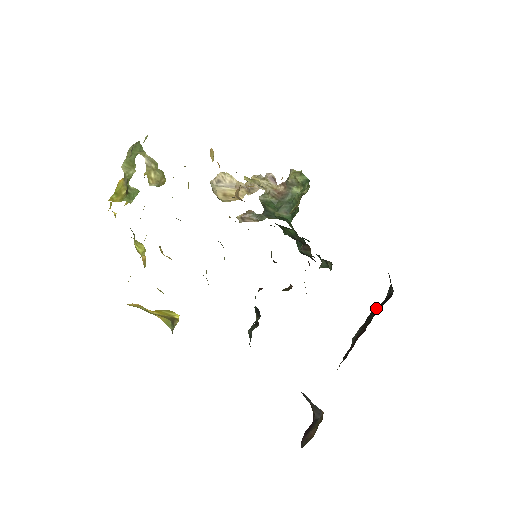
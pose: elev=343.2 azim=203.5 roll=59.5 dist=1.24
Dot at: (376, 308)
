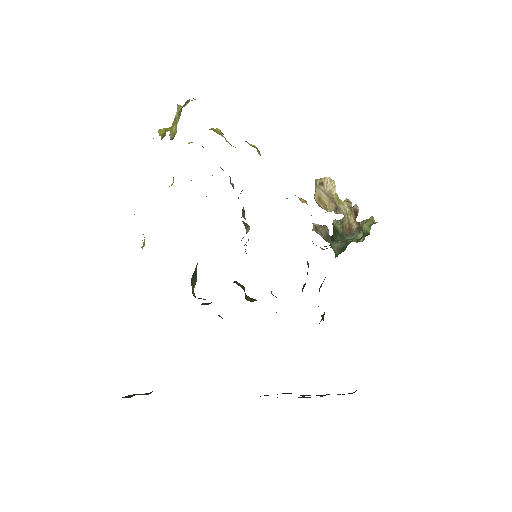
Dot at: occluded
